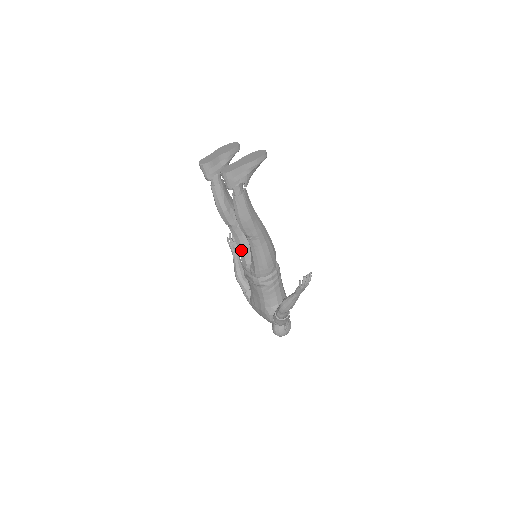
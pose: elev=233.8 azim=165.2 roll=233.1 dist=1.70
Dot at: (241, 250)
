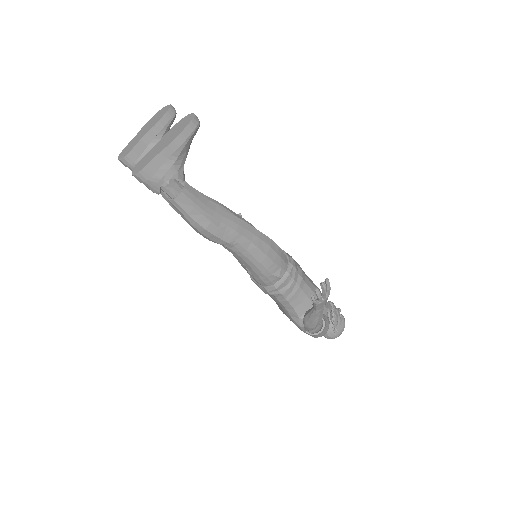
Dot at: occluded
